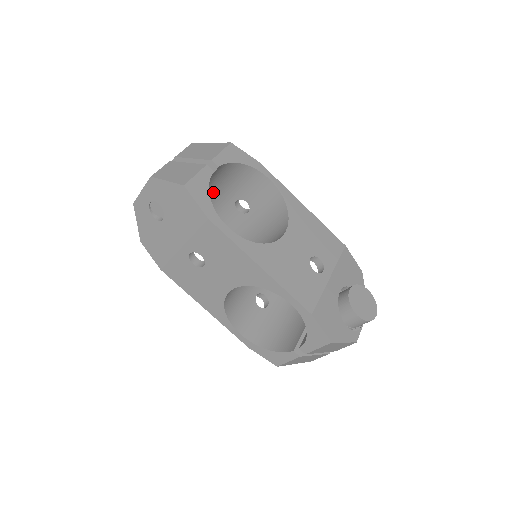
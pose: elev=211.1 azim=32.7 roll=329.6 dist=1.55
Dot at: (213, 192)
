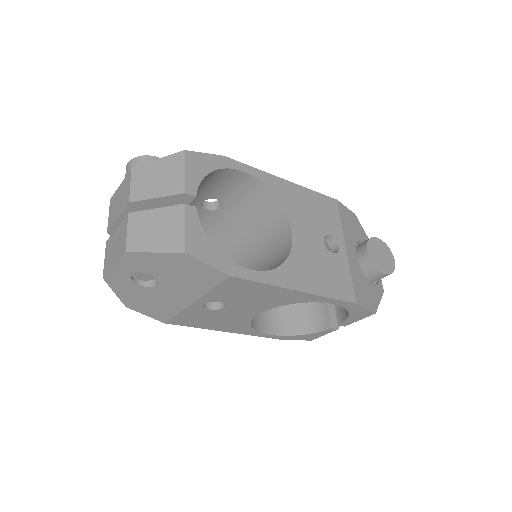
Dot at: occluded
